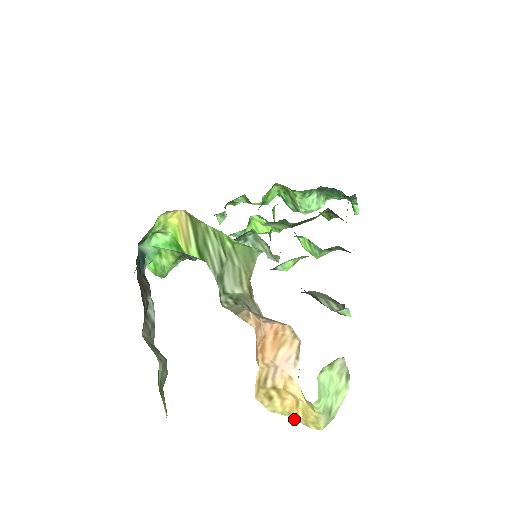
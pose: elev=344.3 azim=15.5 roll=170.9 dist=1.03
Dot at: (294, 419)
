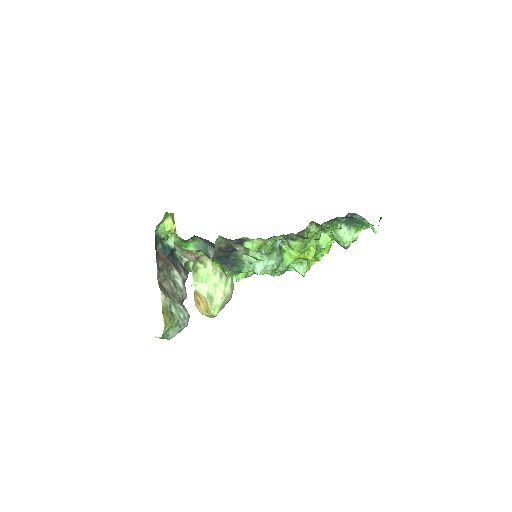
Dot at: (209, 315)
